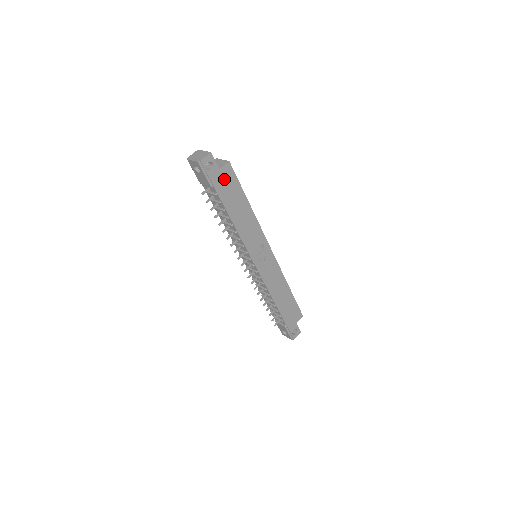
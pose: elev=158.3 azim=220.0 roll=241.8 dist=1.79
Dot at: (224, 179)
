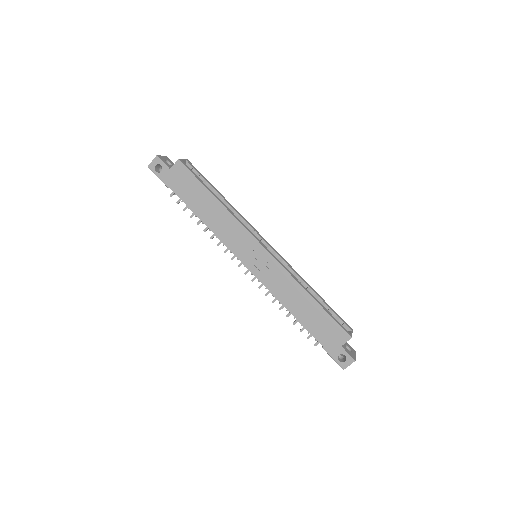
Dot at: (178, 178)
